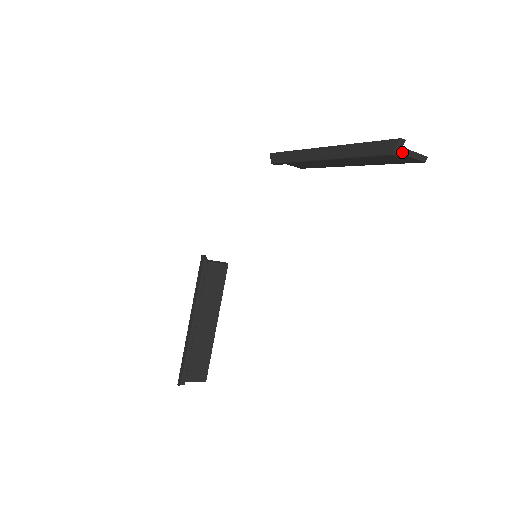
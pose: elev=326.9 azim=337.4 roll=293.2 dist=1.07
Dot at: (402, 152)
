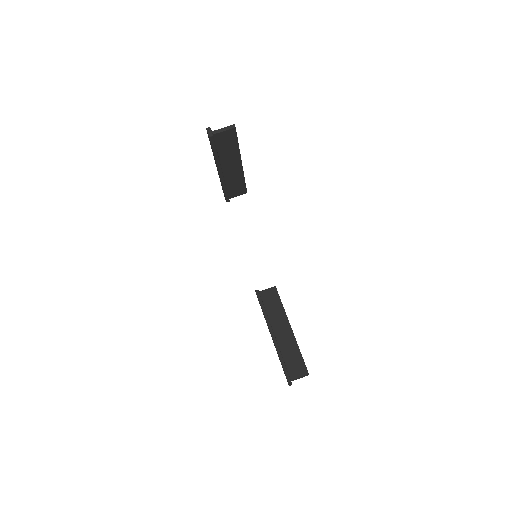
Dot at: (216, 133)
